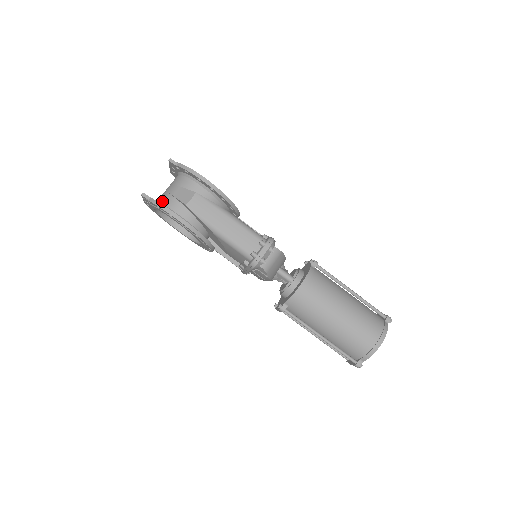
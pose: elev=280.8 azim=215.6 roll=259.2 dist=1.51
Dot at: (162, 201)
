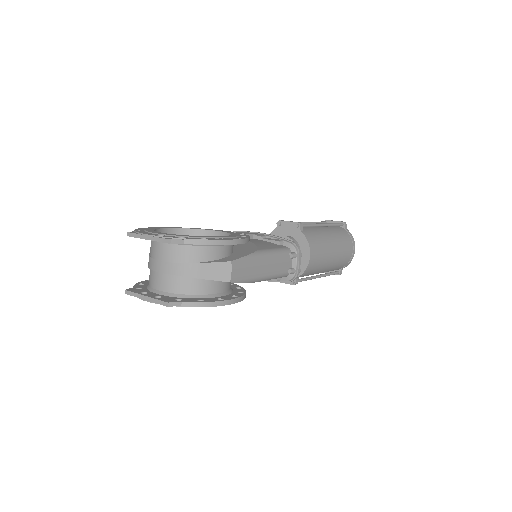
Dot at: (185, 291)
